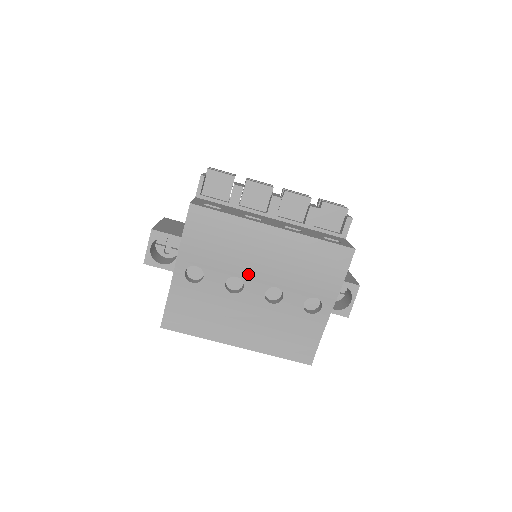
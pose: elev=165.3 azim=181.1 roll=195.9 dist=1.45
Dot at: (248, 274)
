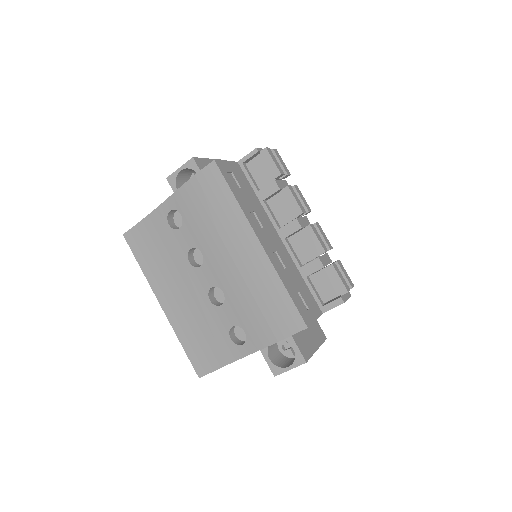
Dot at: (211, 259)
